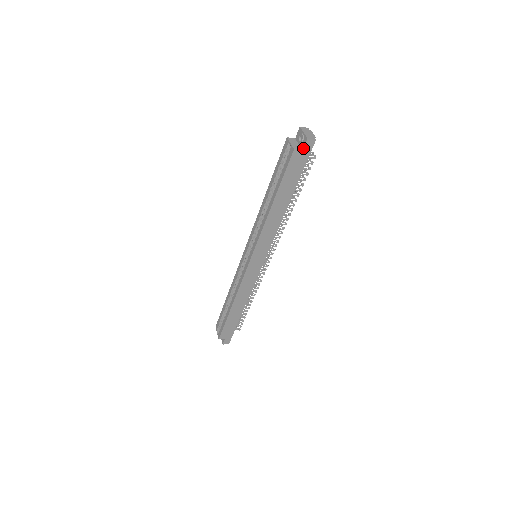
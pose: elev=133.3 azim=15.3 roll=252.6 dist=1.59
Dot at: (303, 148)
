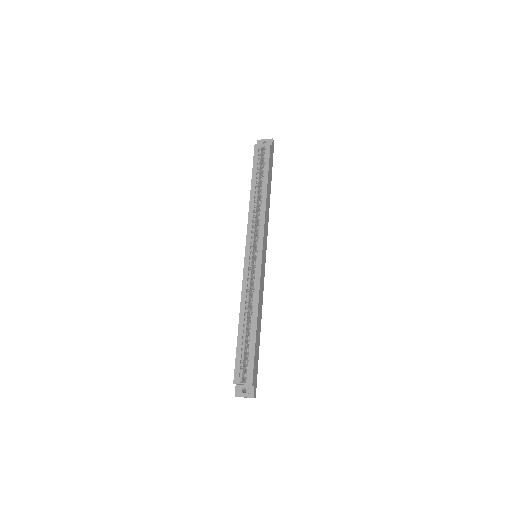
Dot at: (272, 145)
